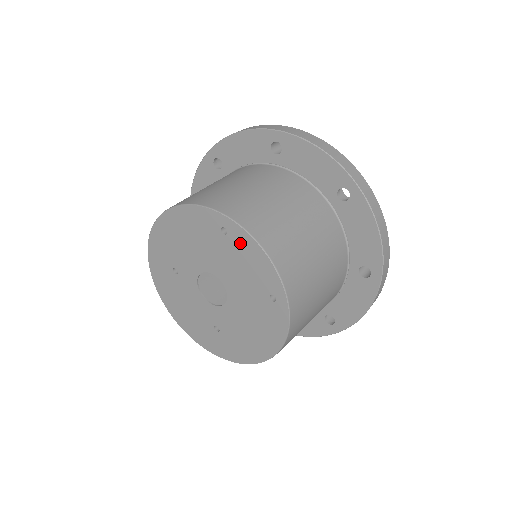
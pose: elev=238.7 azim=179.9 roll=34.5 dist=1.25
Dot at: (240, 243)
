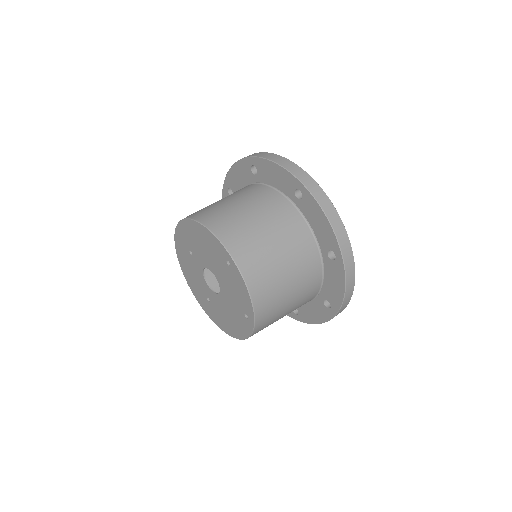
Dot at: (236, 277)
